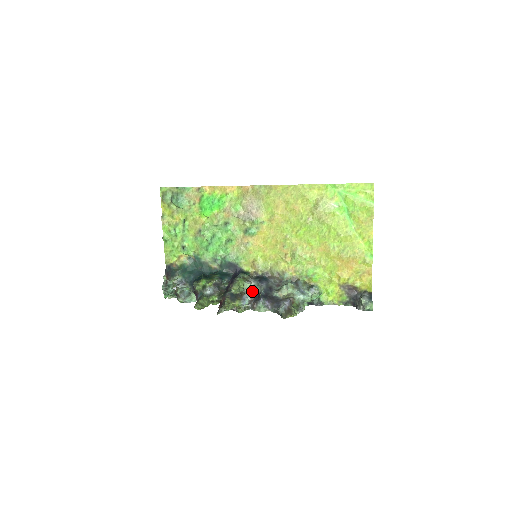
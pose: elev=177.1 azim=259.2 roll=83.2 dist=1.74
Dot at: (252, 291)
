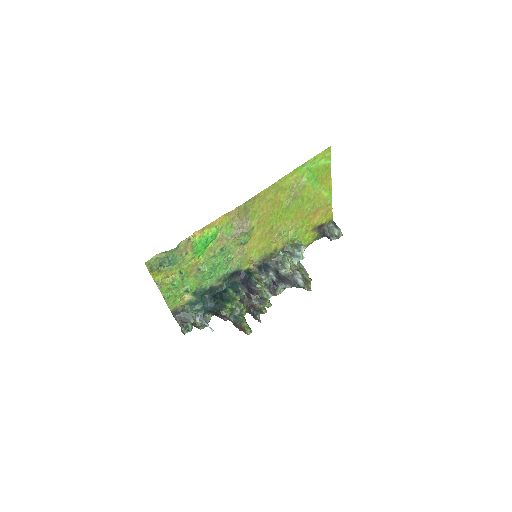
Dot at: (266, 283)
